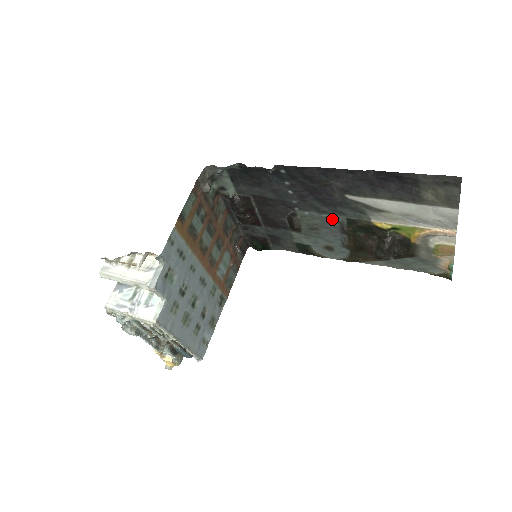
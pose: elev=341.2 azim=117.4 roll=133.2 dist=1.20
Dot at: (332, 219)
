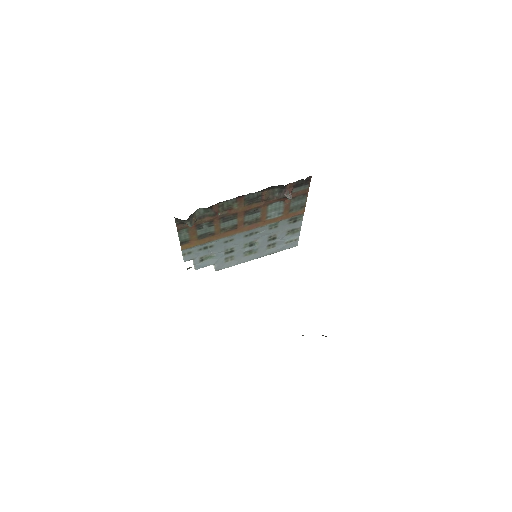
Dot at: occluded
